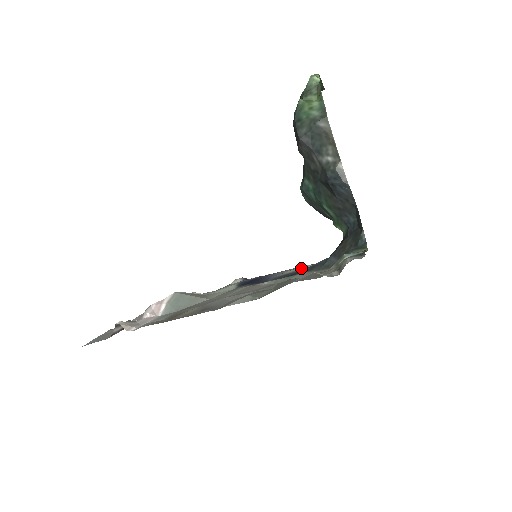
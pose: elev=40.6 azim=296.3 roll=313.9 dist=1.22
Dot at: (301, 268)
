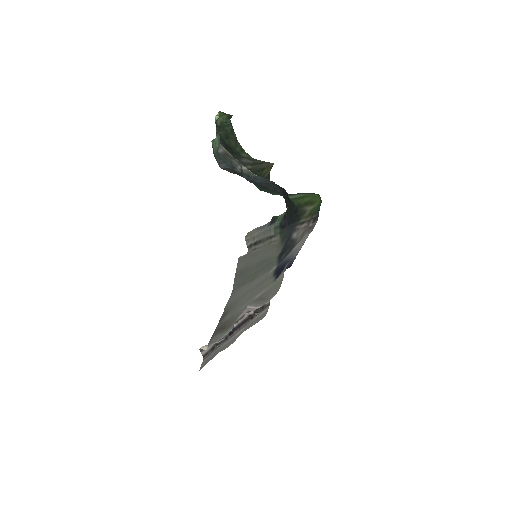
Dot at: (299, 241)
